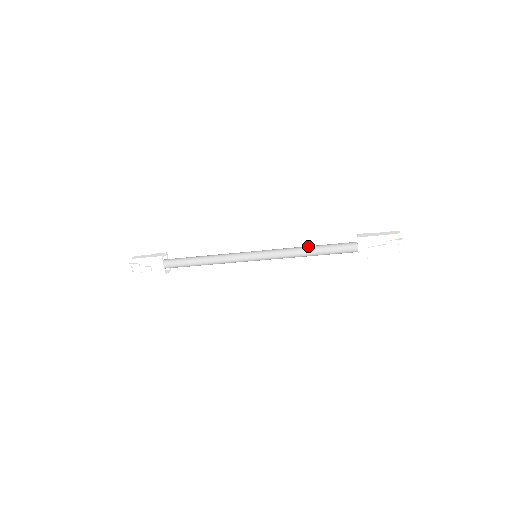
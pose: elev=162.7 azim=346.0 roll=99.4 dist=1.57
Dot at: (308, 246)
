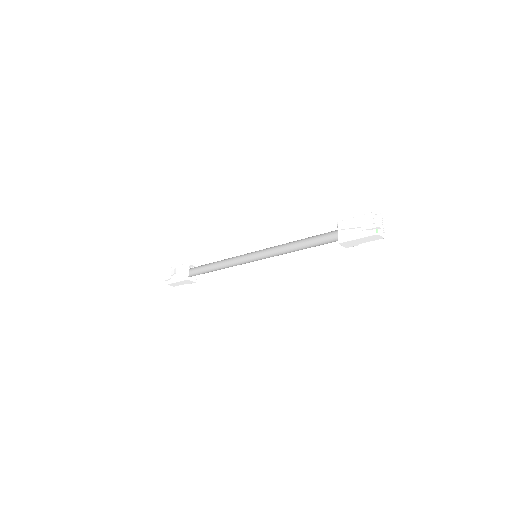
Dot at: (298, 240)
